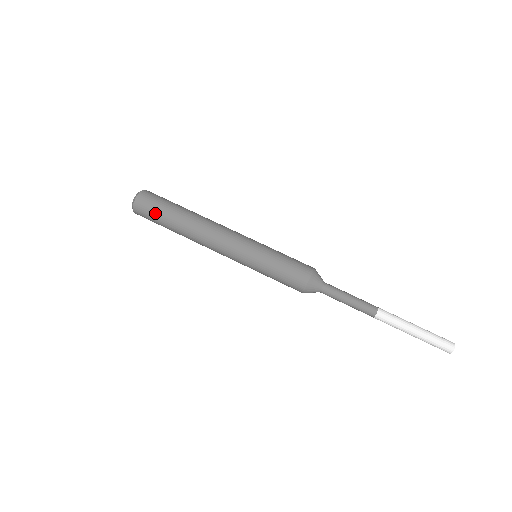
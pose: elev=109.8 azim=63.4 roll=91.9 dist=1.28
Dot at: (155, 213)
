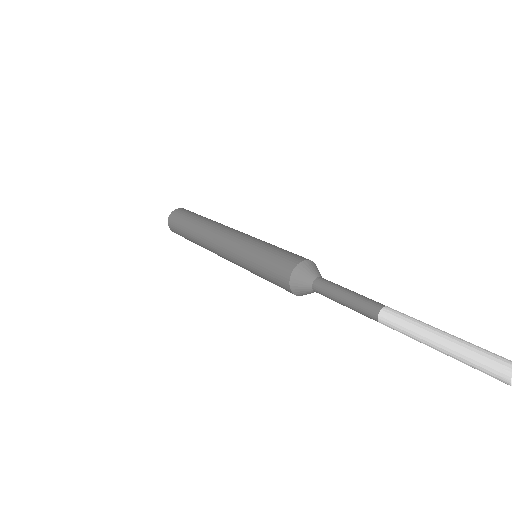
Dot at: (179, 224)
